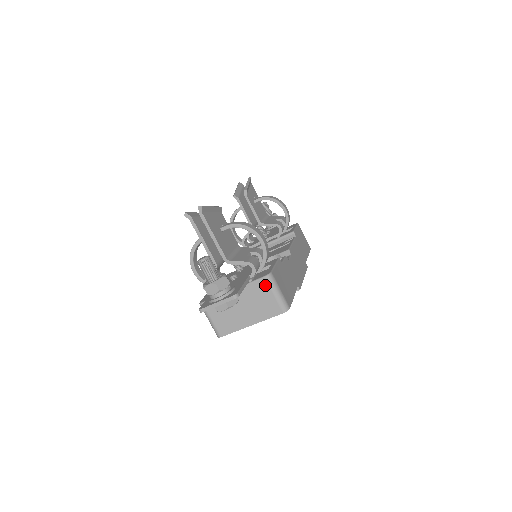
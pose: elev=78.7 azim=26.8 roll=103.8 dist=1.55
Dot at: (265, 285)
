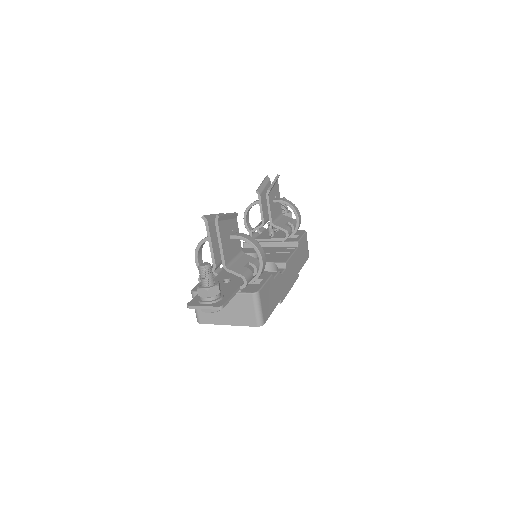
Dot at: (250, 300)
